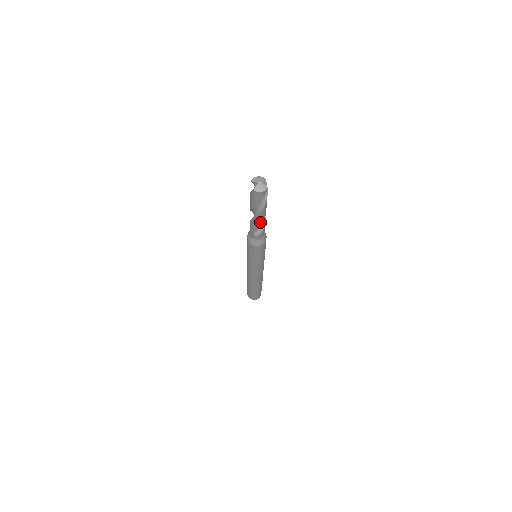
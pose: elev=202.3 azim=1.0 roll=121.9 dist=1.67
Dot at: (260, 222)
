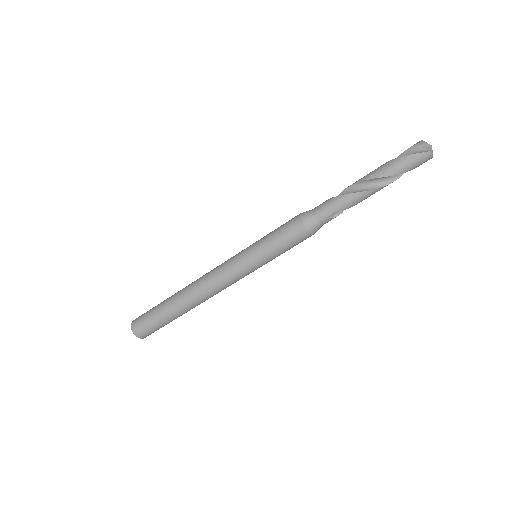
Dot at: (364, 199)
